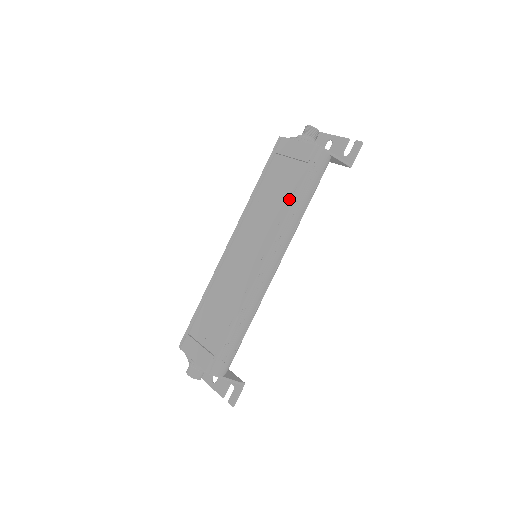
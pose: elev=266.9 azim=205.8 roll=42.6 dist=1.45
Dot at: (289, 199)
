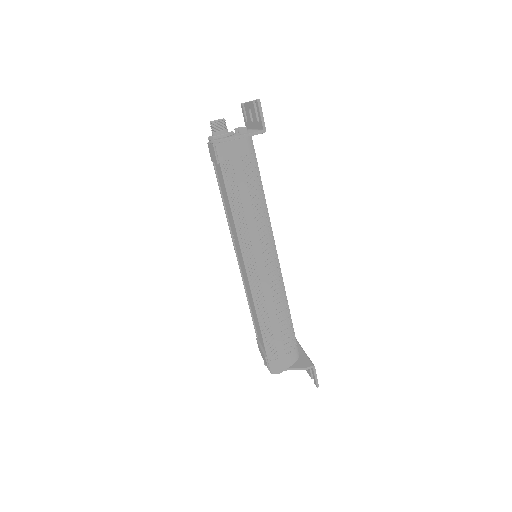
Dot at: occluded
